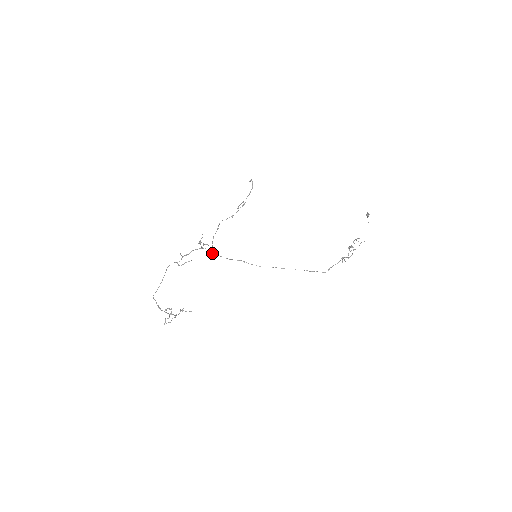
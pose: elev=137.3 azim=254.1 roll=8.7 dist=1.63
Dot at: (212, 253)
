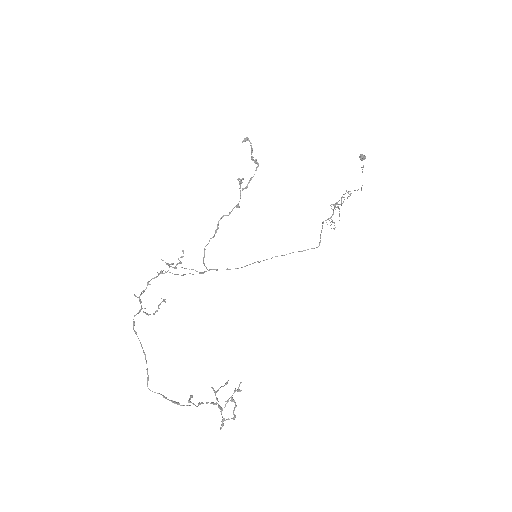
Dot at: (175, 274)
